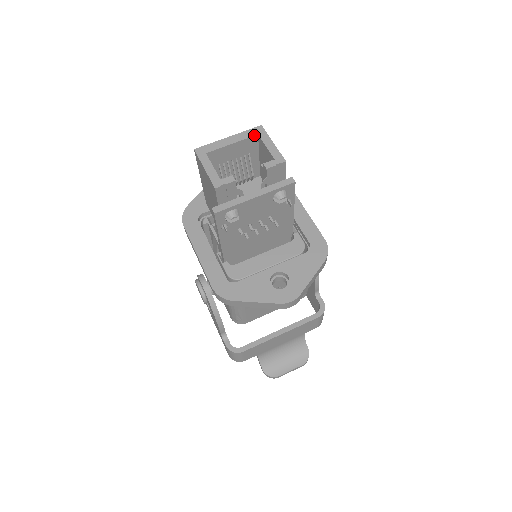
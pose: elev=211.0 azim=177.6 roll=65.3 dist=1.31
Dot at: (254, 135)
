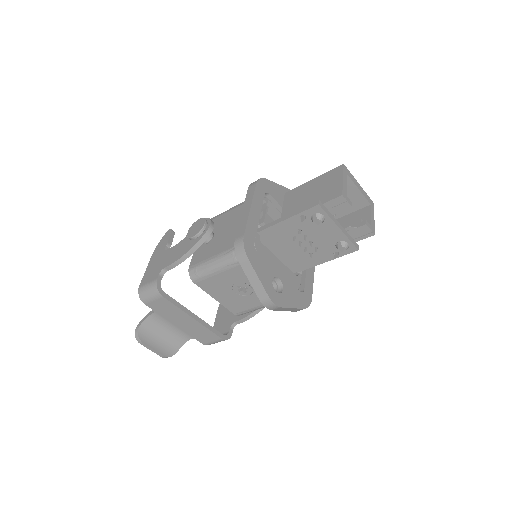
Dot at: (369, 202)
